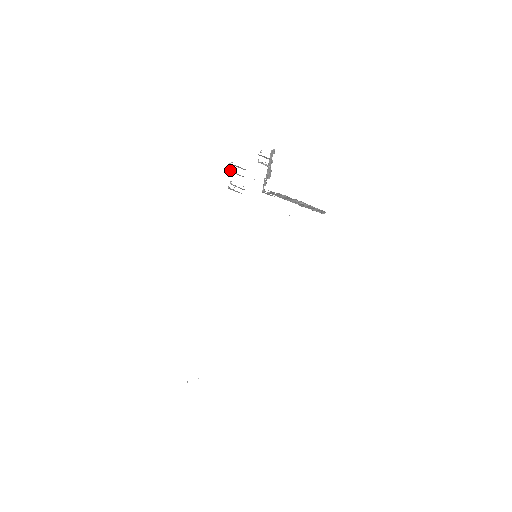
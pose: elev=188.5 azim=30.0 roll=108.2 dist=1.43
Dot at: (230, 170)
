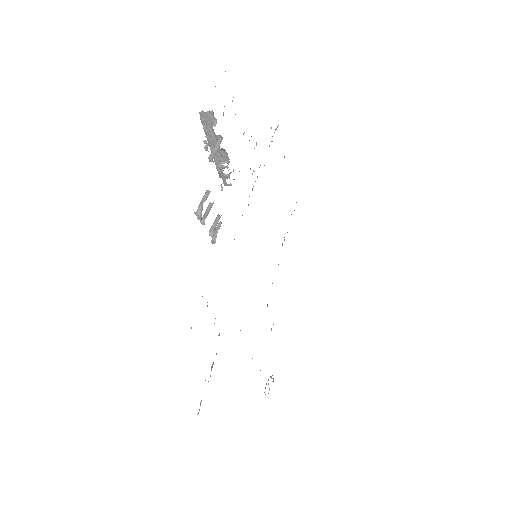
Dot at: occluded
